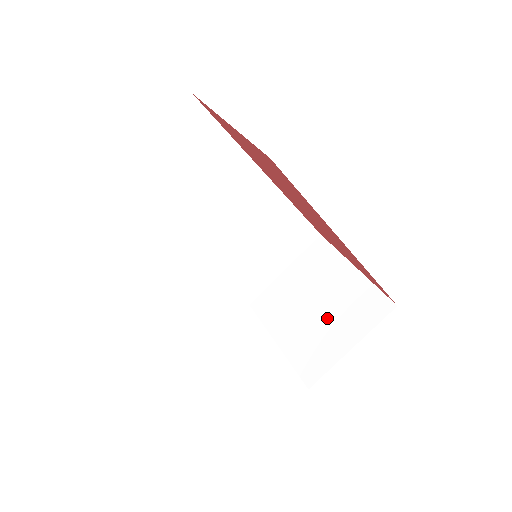
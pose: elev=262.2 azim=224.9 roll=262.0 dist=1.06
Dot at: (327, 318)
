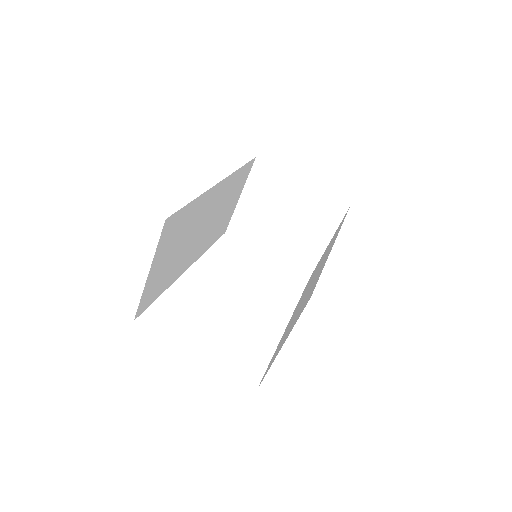
Dot at: (299, 227)
